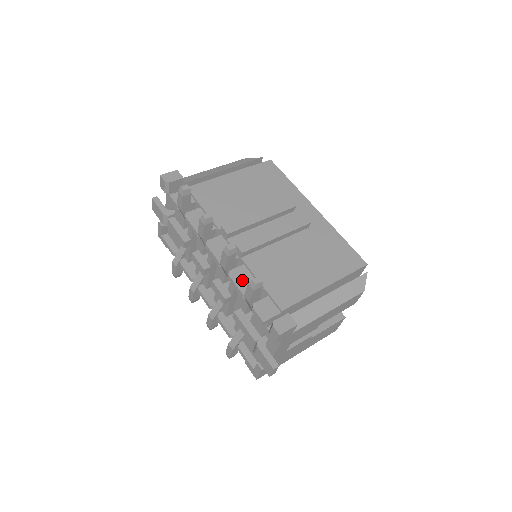
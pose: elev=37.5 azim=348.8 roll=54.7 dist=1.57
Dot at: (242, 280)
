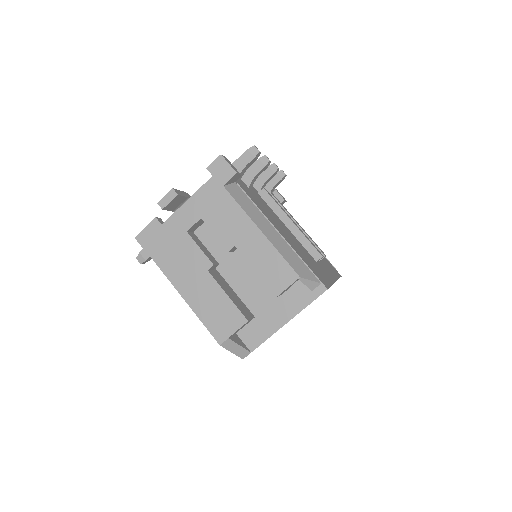
Dot at: (242, 183)
